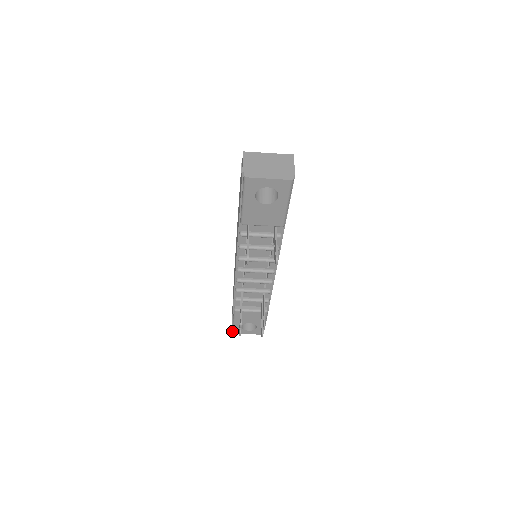
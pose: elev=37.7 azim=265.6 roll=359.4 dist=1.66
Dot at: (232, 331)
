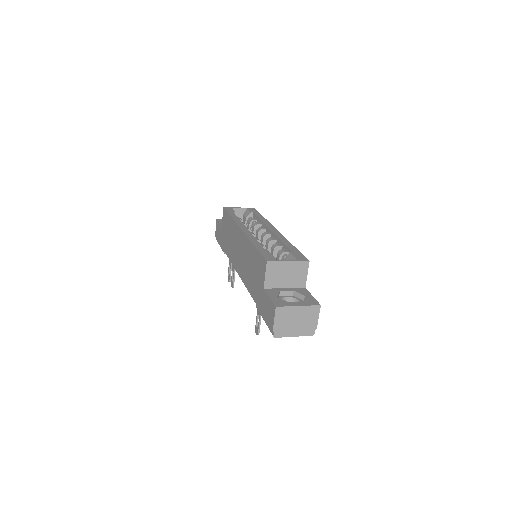
Dot at: occluded
